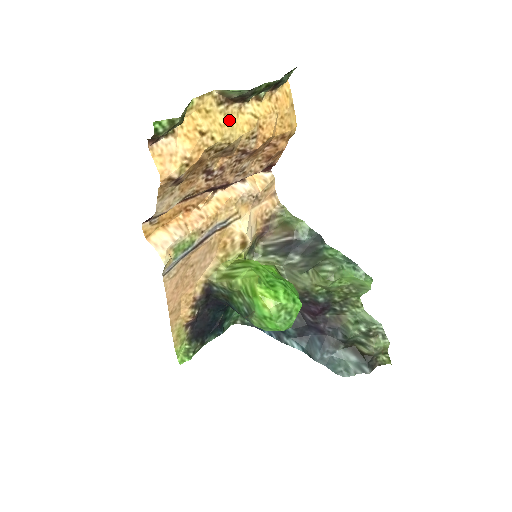
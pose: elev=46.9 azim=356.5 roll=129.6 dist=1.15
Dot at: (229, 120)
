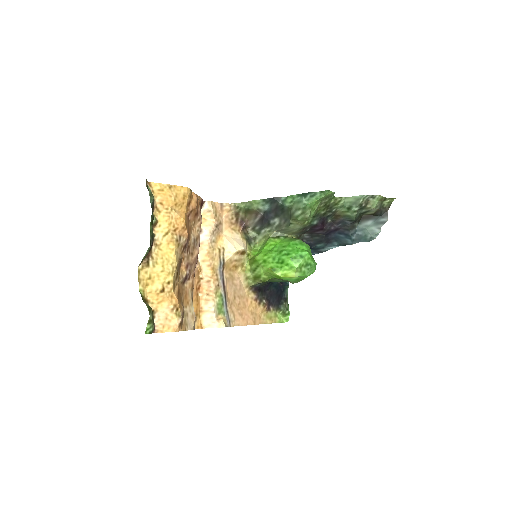
Dot at: (161, 260)
